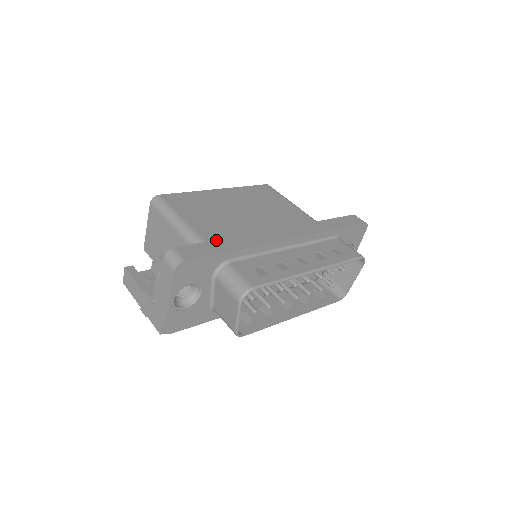
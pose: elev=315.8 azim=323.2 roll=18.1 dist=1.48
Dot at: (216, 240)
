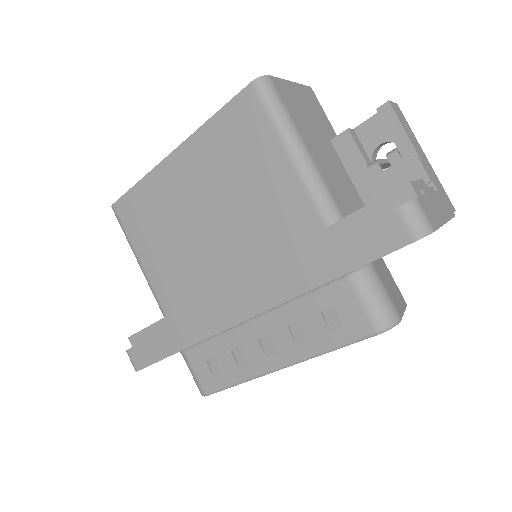
Dot at: (159, 333)
